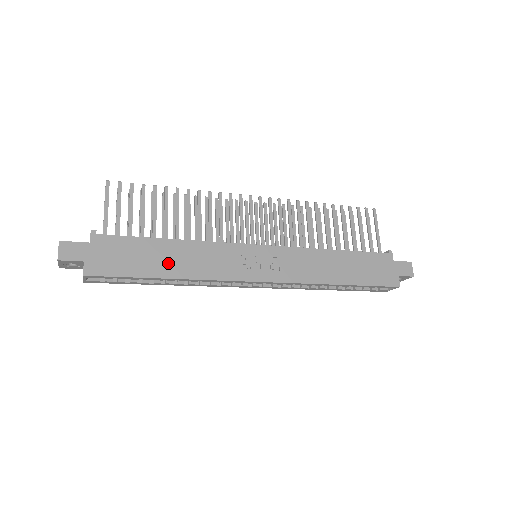
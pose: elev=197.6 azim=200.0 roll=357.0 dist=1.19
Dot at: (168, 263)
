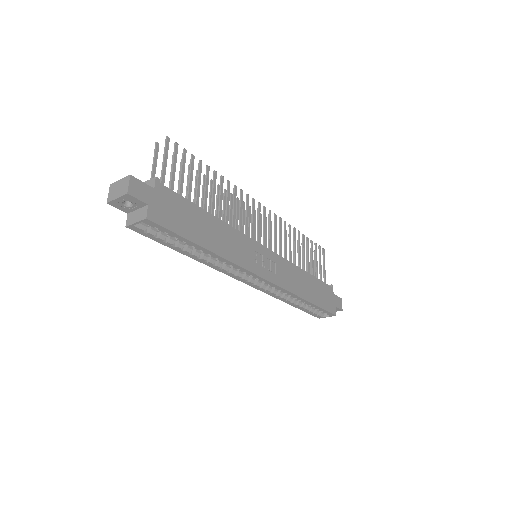
Dot at: (208, 235)
